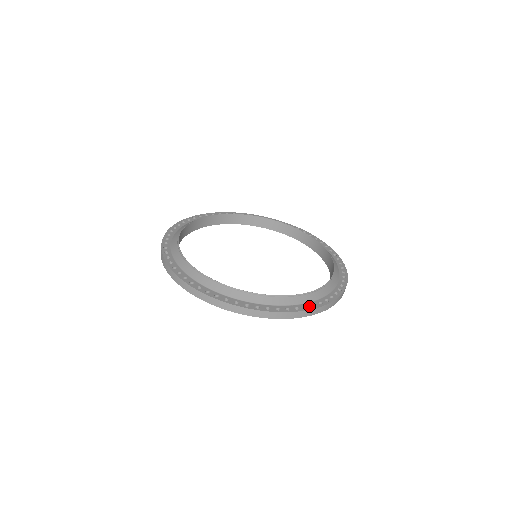
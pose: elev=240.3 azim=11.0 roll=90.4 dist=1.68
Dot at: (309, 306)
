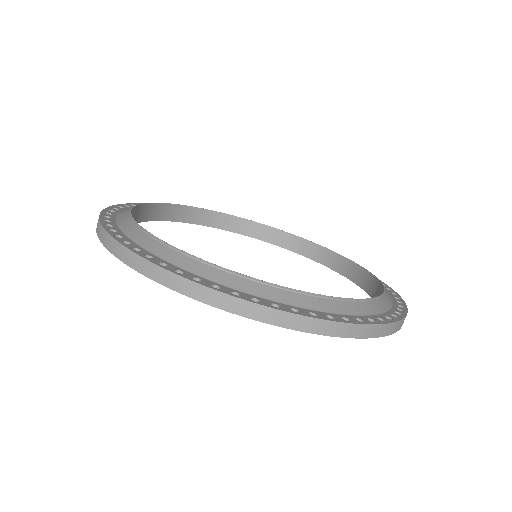
Dot at: (264, 302)
